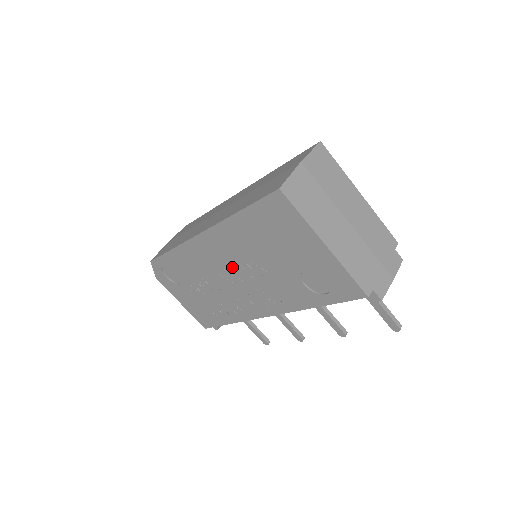
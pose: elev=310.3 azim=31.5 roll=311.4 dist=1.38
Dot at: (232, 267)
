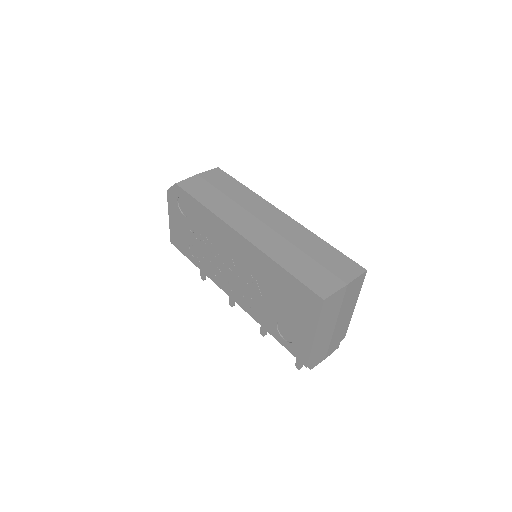
Dot at: (240, 265)
